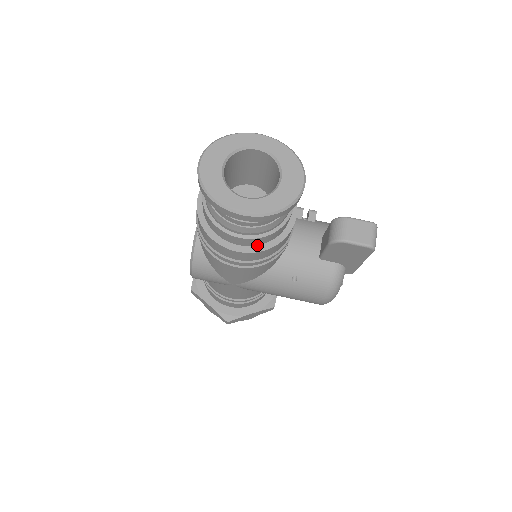
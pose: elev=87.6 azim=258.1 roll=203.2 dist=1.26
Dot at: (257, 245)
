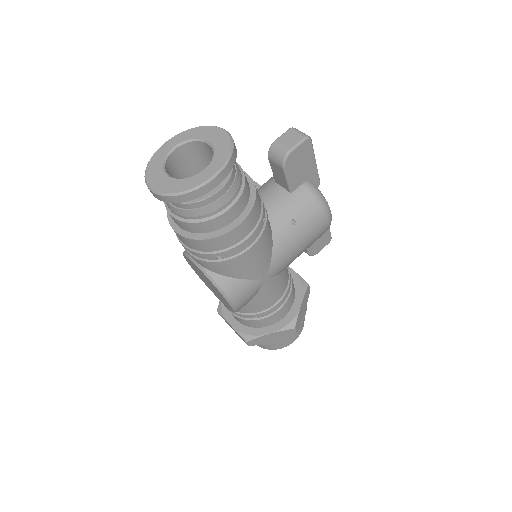
Dot at: (245, 208)
